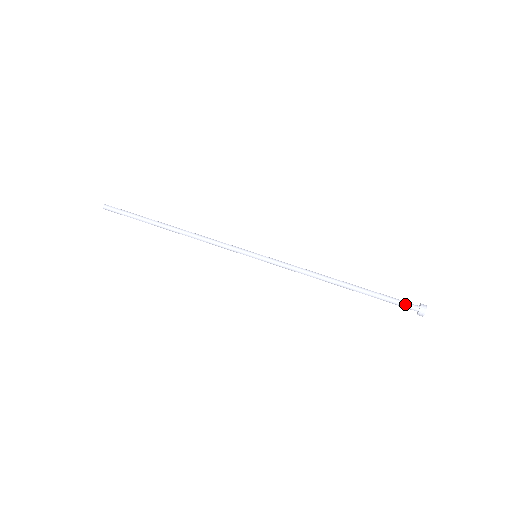
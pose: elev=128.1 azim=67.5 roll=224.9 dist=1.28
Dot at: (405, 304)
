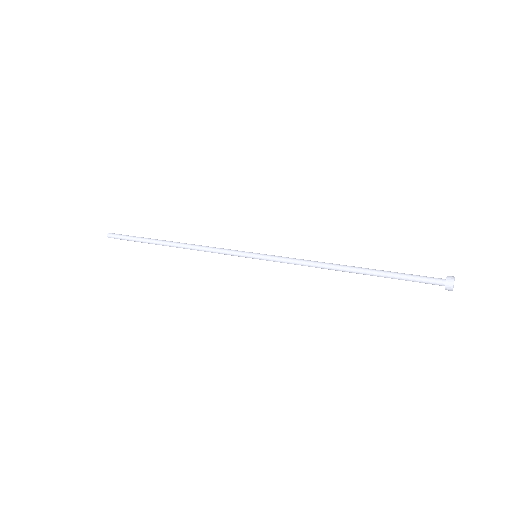
Dot at: (428, 277)
